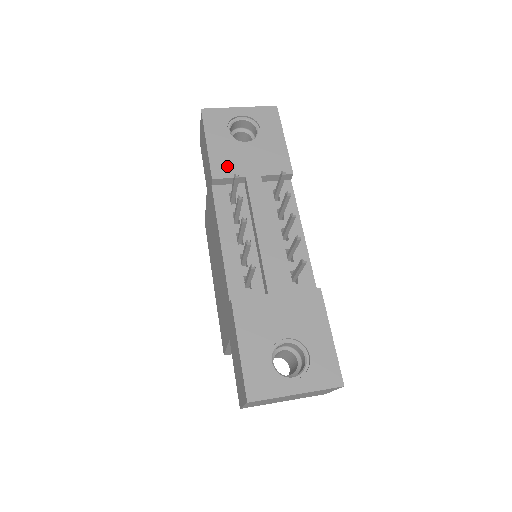
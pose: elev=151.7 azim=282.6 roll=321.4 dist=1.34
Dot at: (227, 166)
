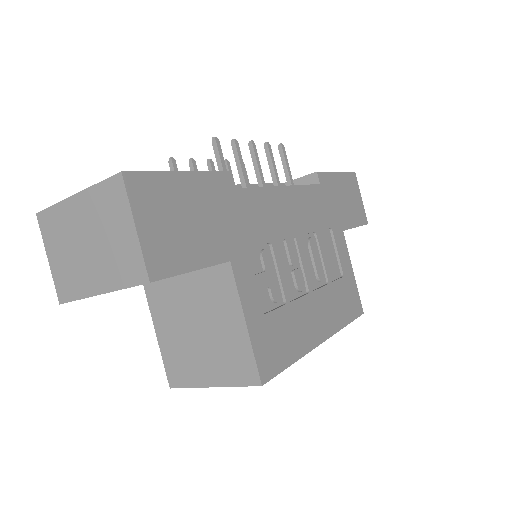
Dot at: occluded
